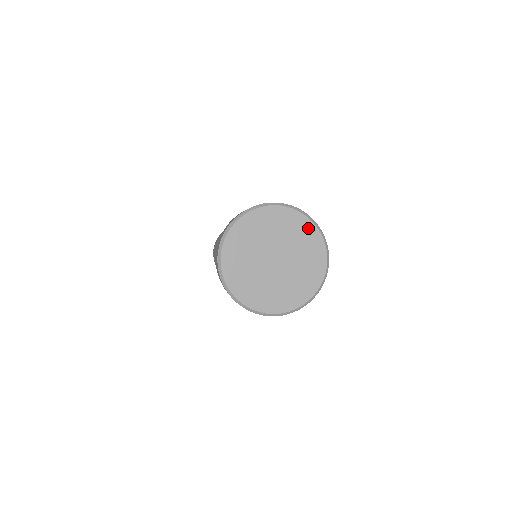
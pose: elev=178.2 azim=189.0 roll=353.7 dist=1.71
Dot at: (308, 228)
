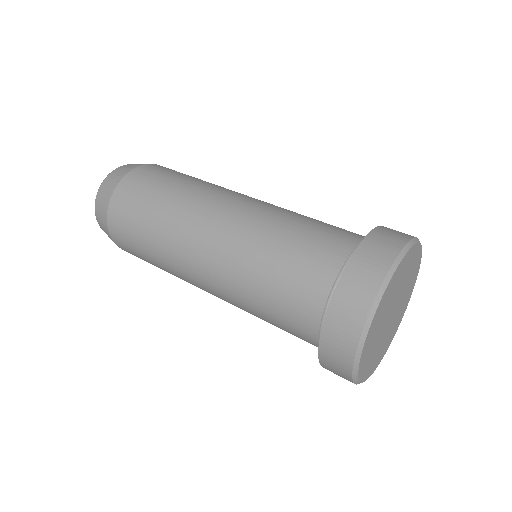
Dot at: (417, 270)
